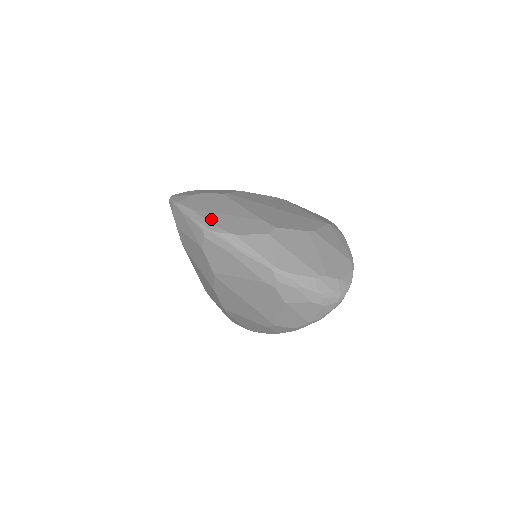
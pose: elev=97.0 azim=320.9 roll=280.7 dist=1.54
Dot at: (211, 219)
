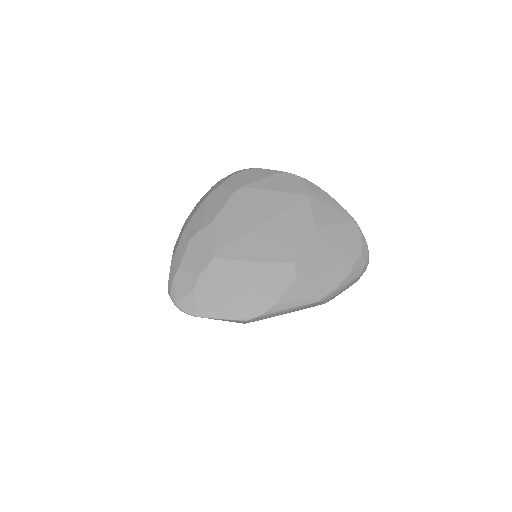
Dot at: (242, 306)
